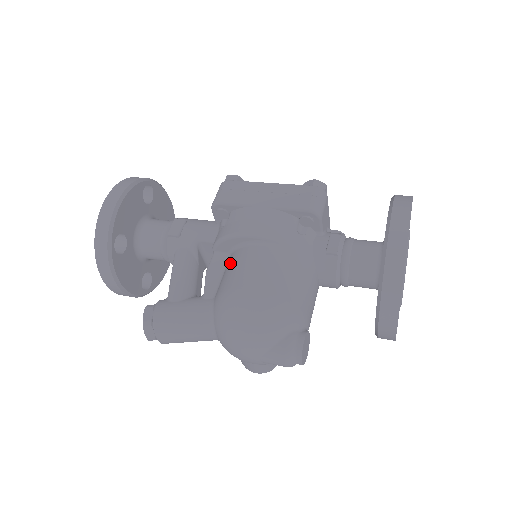
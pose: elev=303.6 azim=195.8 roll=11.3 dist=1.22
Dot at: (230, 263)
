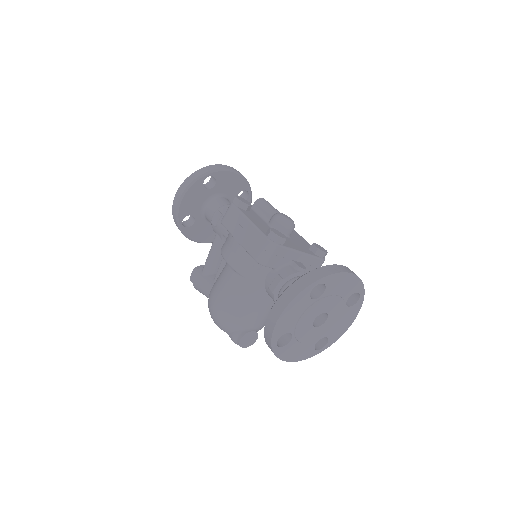
Dot at: occluded
